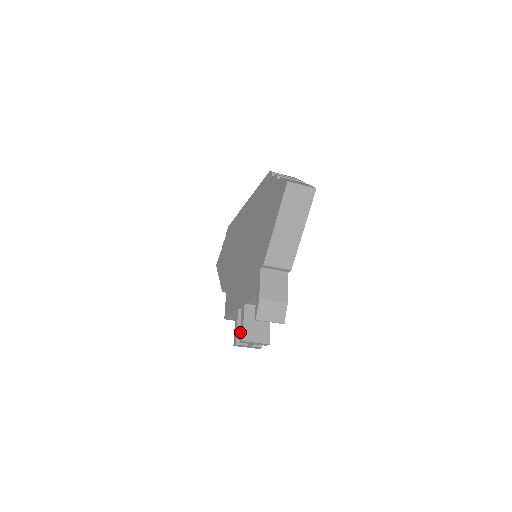
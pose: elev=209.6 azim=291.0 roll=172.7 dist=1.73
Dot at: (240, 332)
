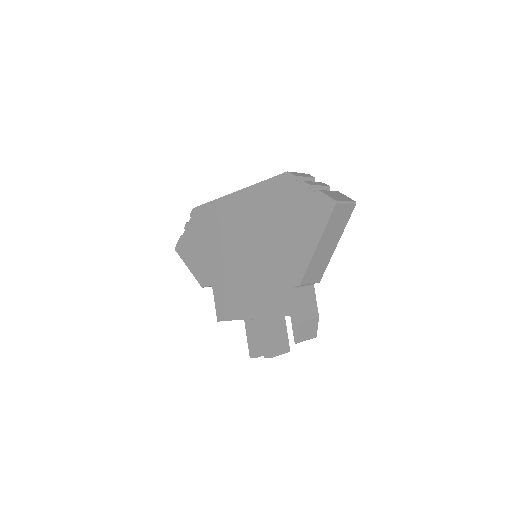
Dot at: (263, 347)
